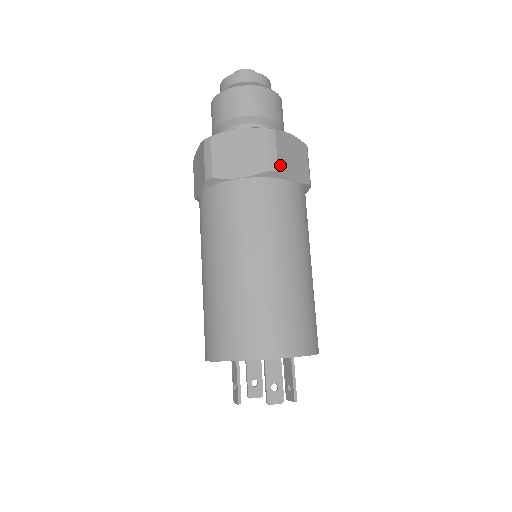
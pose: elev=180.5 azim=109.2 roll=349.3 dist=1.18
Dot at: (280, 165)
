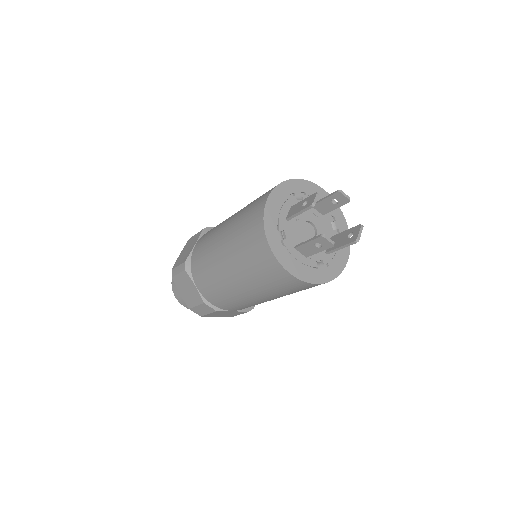
Dot at: occluded
